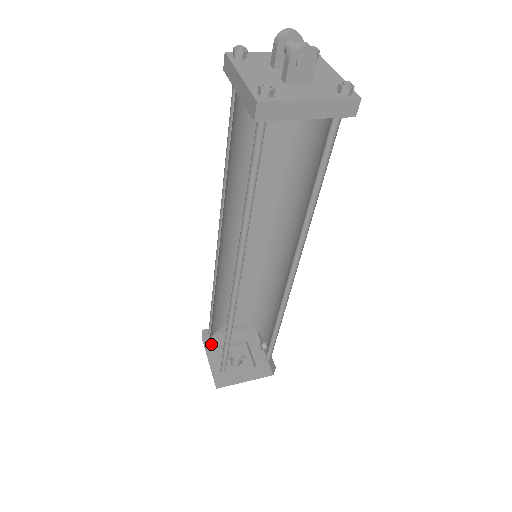
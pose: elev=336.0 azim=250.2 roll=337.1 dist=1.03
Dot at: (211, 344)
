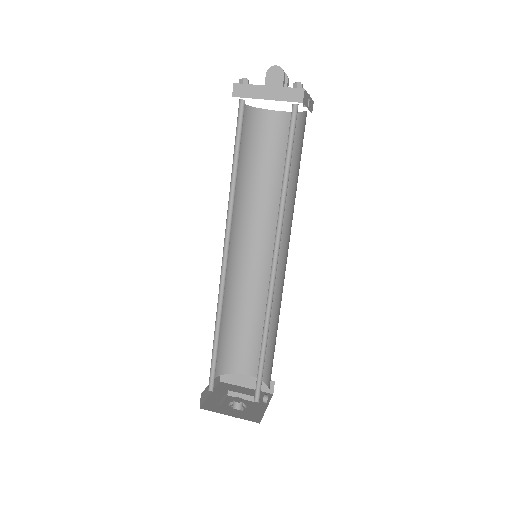
Dot at: (224, 387)
